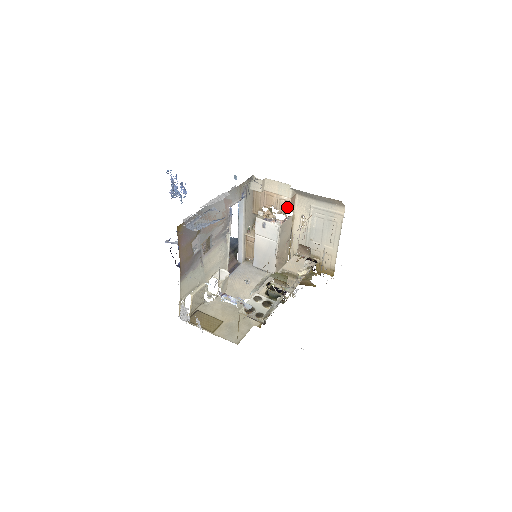
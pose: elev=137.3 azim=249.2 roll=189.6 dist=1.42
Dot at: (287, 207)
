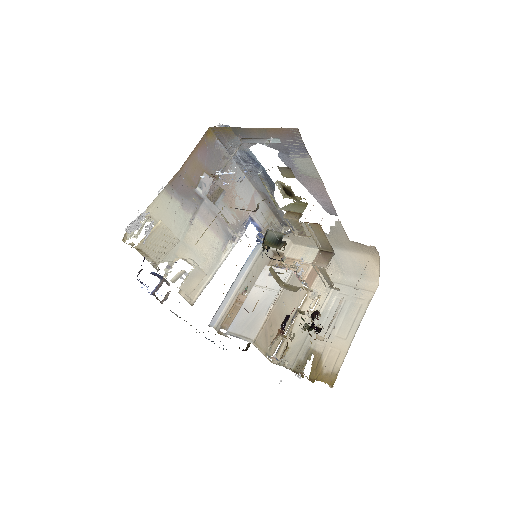
Dot at: (306, 272)
